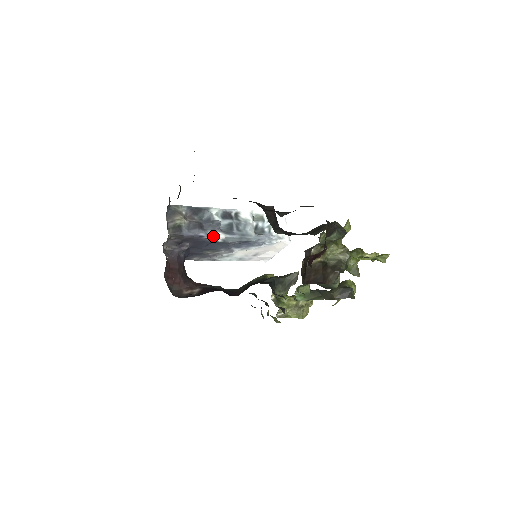
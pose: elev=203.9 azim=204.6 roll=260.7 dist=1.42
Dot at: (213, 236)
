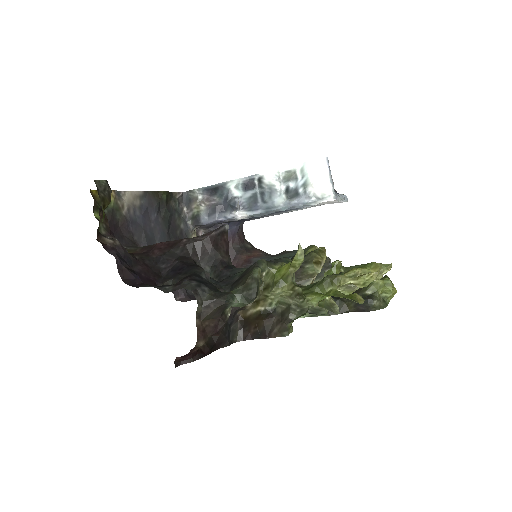
Dot at: (234, 218)
